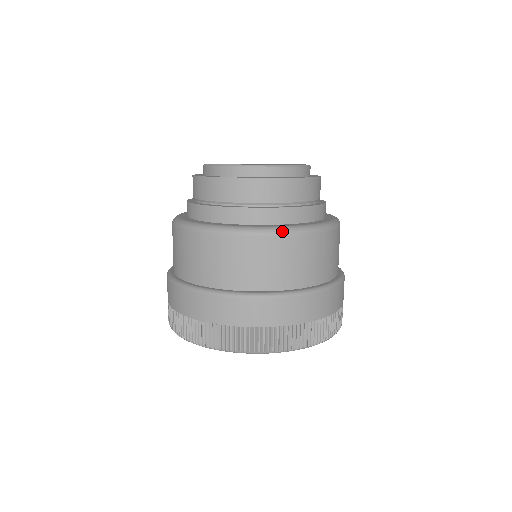
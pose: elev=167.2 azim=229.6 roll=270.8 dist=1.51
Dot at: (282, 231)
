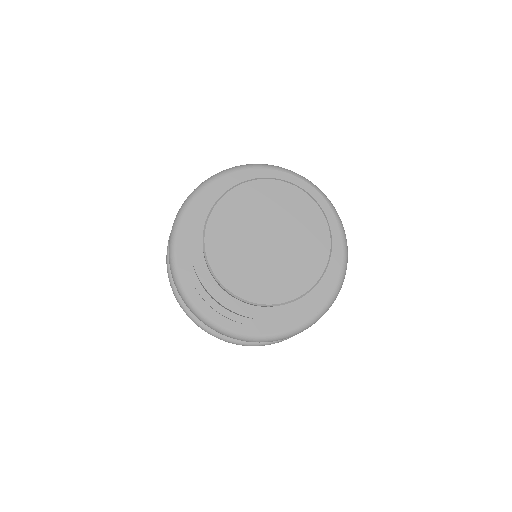
Dot at: occluded
